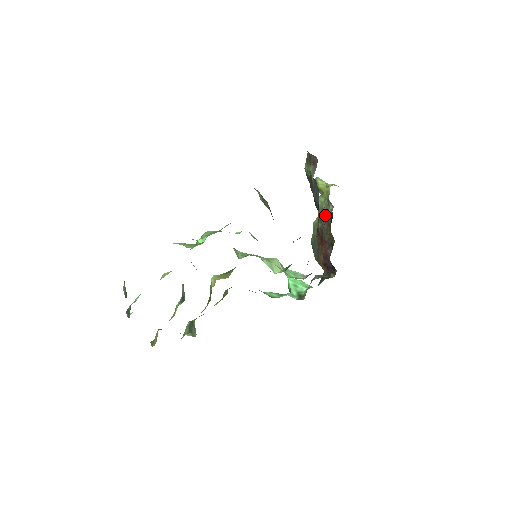
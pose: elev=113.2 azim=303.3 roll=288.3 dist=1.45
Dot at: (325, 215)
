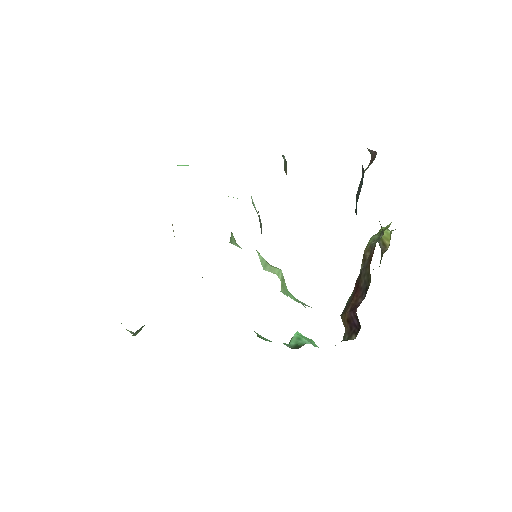
Dot at: occluded
